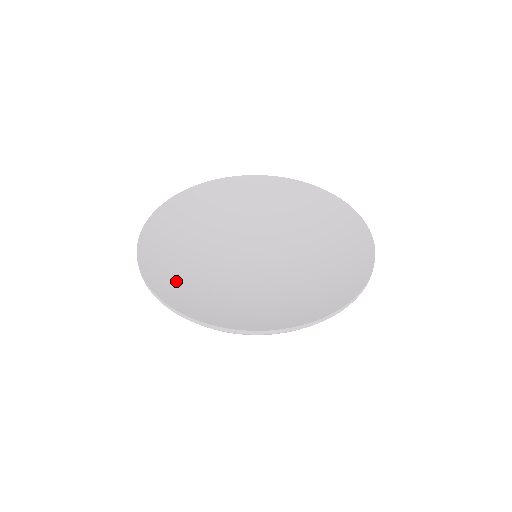
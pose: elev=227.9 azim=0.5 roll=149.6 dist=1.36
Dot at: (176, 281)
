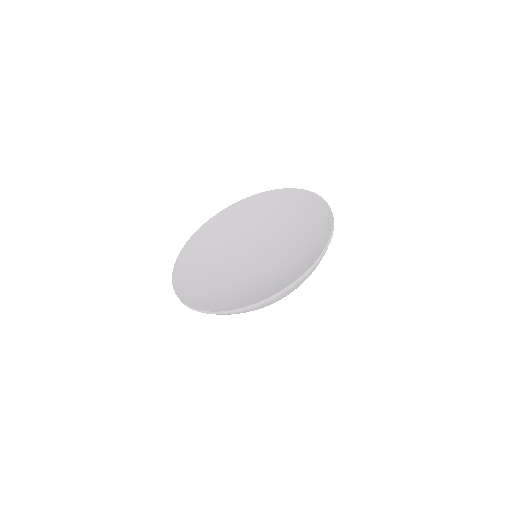
Dot at: (202, 293)
